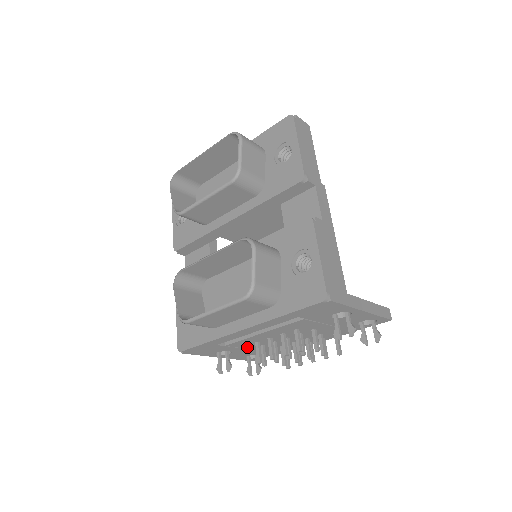
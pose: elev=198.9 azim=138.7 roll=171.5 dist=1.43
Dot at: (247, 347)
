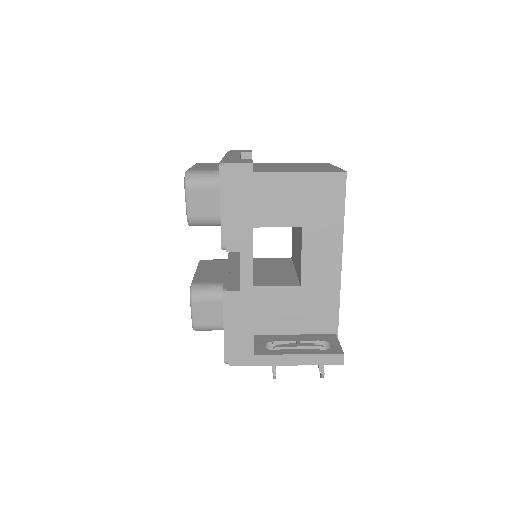
Dot at: occluded
